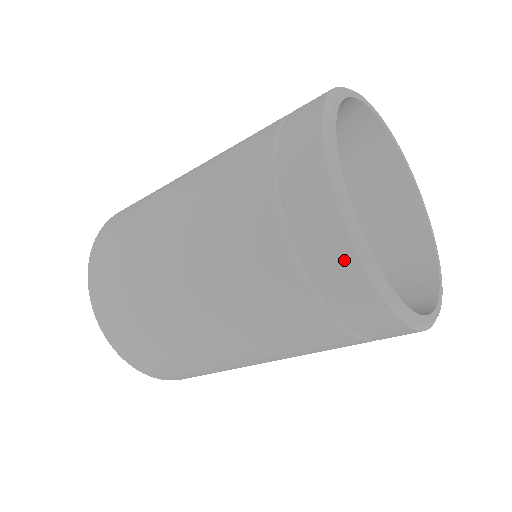
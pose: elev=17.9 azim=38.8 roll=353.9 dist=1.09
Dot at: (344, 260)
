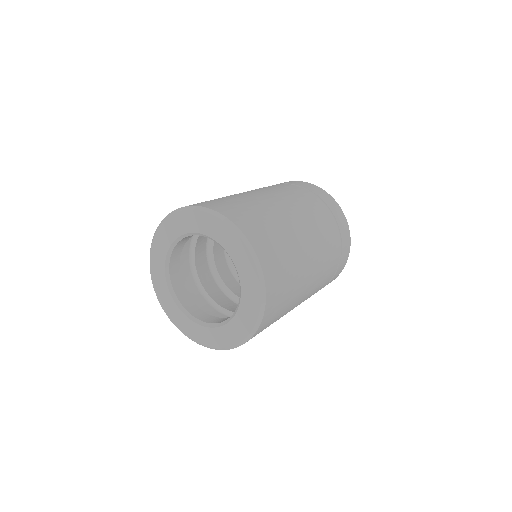
Dot at: (339, 210)
